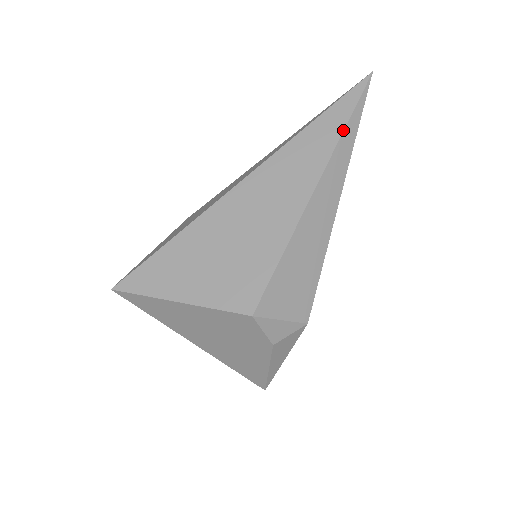
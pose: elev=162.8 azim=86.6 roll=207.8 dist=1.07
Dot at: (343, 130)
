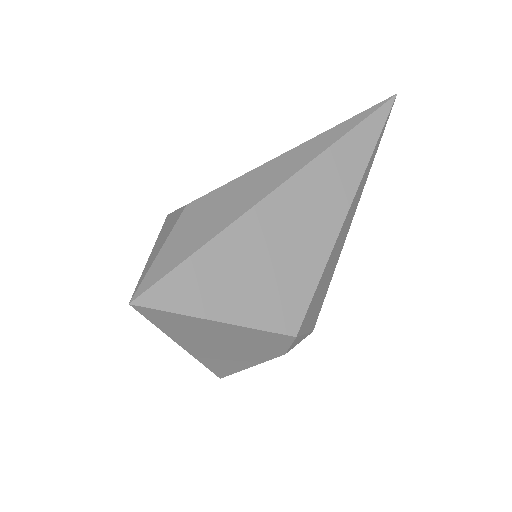
Dot at: (373, 150)
